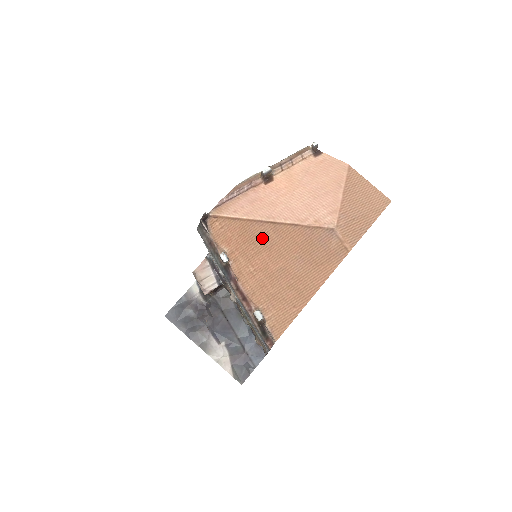
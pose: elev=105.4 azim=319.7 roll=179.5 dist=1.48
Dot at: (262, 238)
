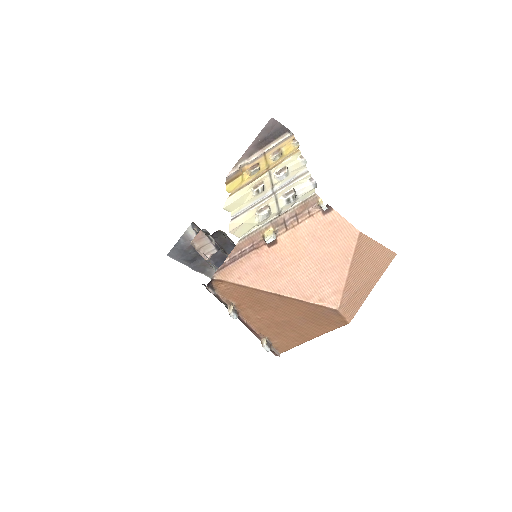
Dot at: (268, 302)
